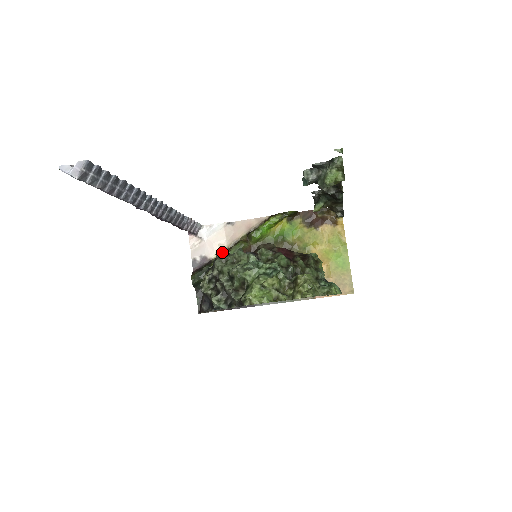
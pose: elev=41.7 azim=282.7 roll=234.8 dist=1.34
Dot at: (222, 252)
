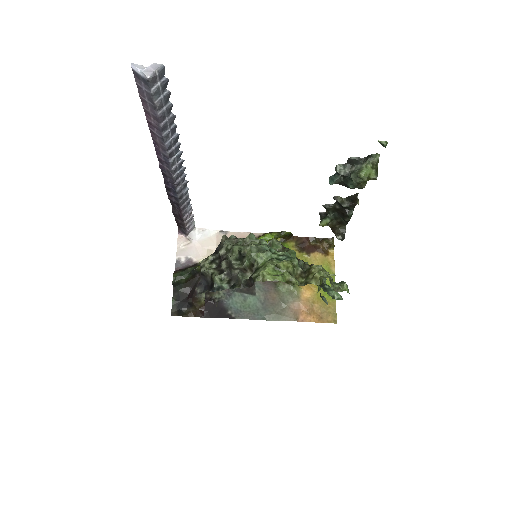
Dot at: occluded
